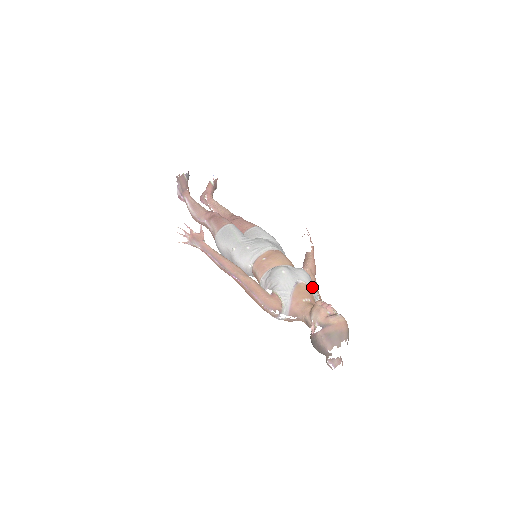
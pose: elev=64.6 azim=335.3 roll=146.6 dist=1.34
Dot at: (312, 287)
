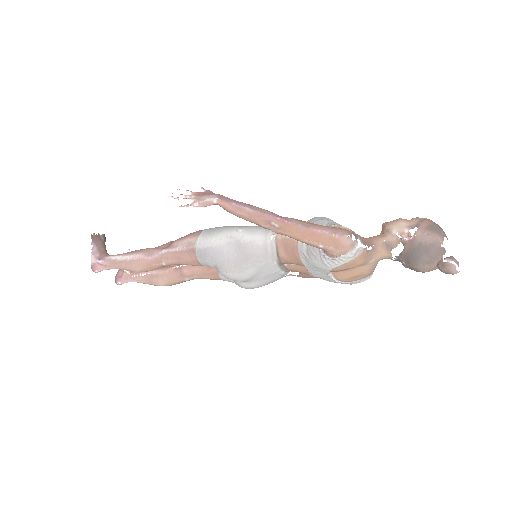
Dot at: occluded
